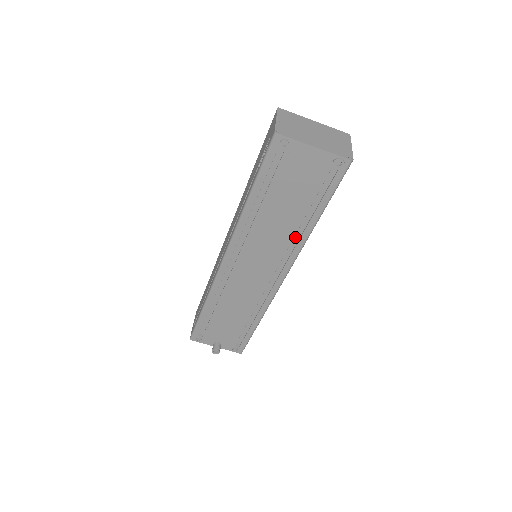
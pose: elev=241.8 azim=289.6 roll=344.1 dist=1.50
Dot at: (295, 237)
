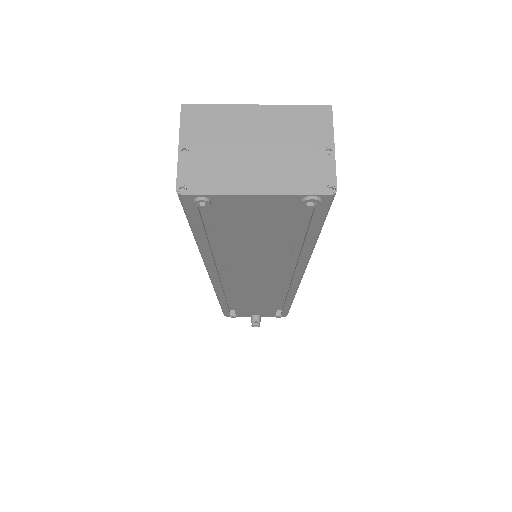
Dot at: (292, 254)
